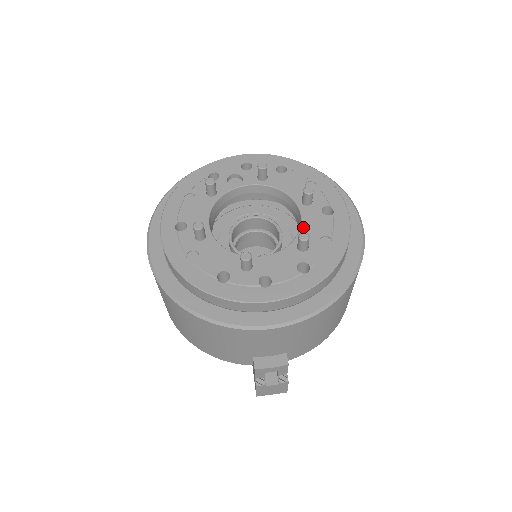
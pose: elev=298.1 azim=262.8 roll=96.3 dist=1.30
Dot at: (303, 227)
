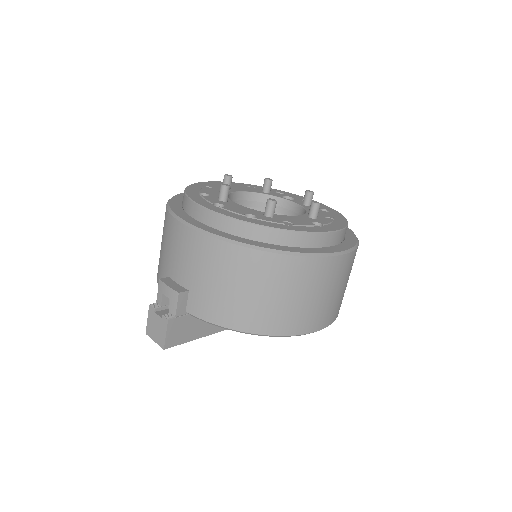
Dot at: (287, 216)
